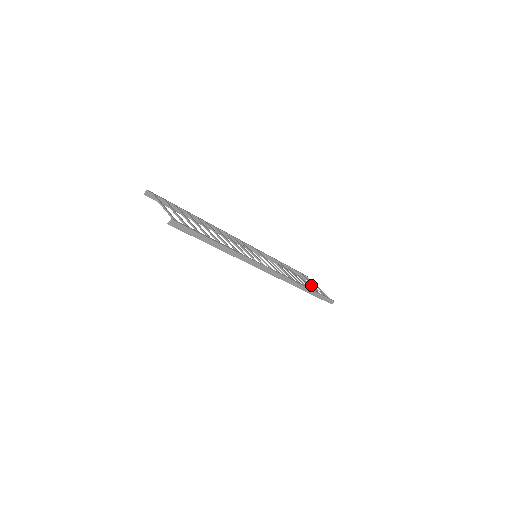
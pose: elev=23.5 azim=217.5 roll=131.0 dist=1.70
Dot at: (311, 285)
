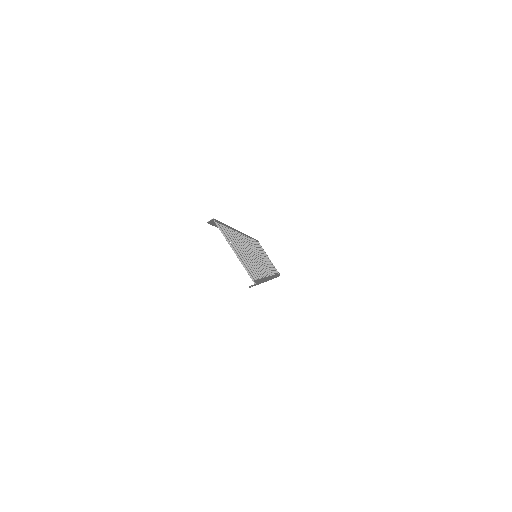
Dot at: (270, 263)
